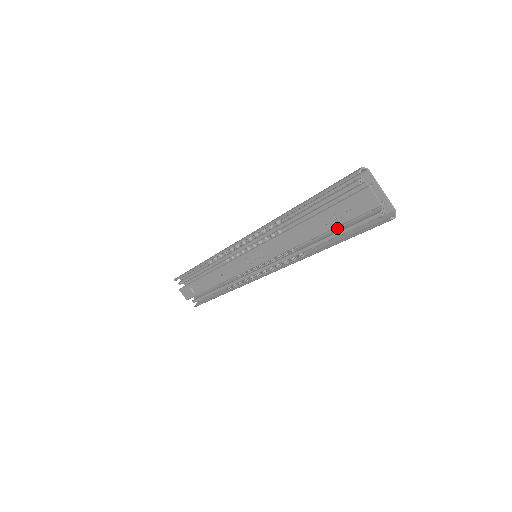
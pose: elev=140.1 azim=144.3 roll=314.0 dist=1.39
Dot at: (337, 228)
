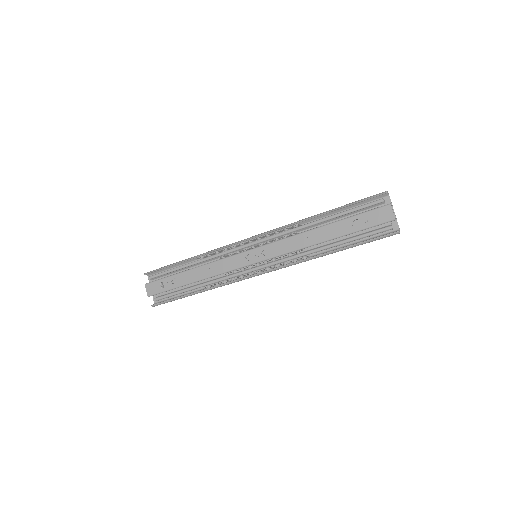
Dot at: (347, 238)
